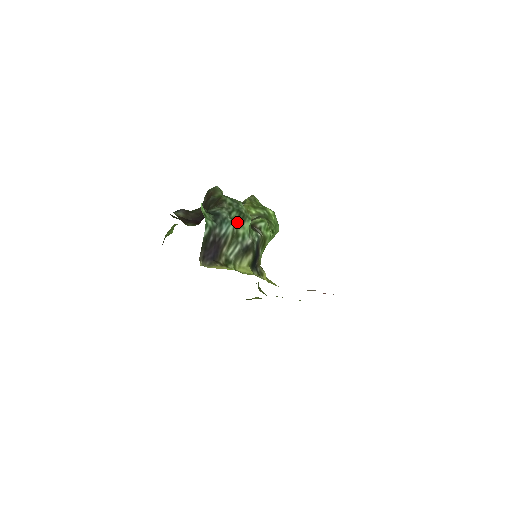
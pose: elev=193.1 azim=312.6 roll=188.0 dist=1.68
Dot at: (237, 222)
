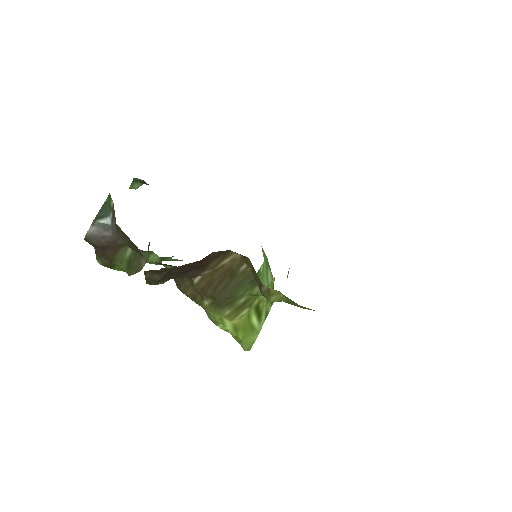
Dot at: occluded
